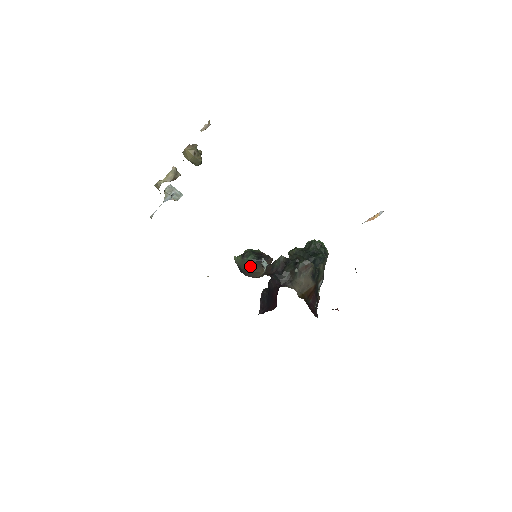
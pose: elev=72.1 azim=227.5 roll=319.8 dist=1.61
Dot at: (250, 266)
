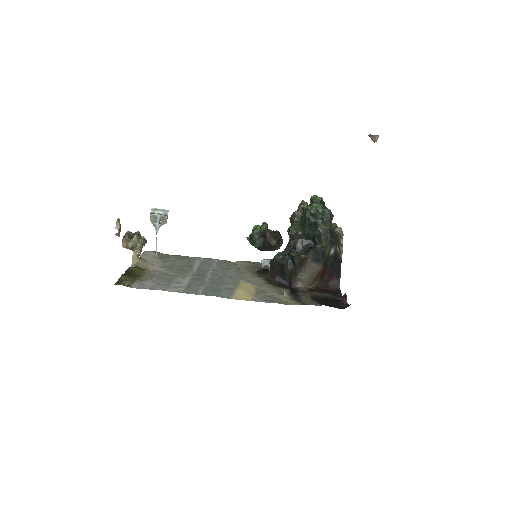
Dot at: (261, 250)
